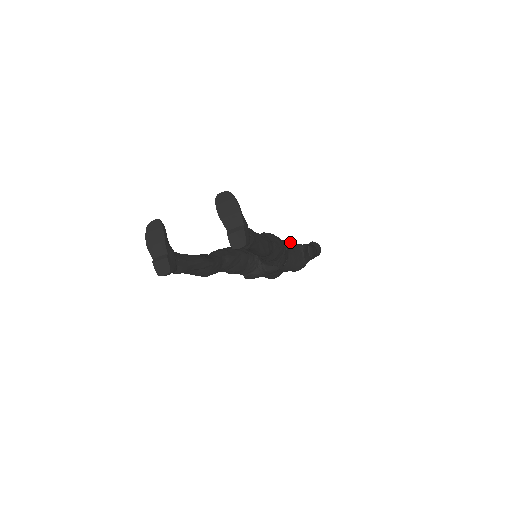
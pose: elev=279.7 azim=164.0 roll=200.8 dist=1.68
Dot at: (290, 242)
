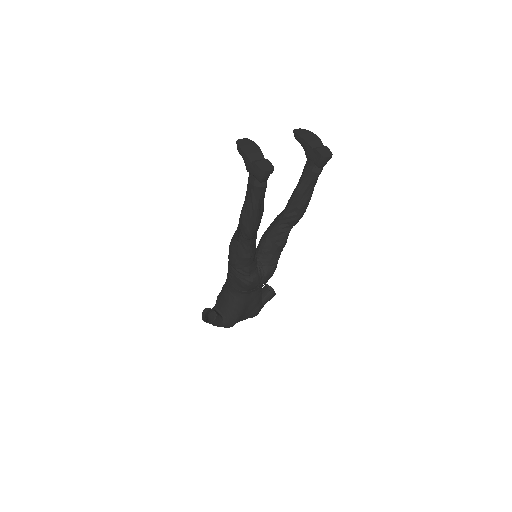
Dot at: occluded
